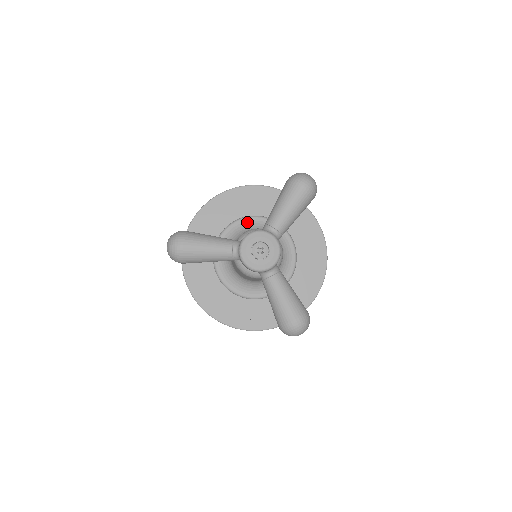
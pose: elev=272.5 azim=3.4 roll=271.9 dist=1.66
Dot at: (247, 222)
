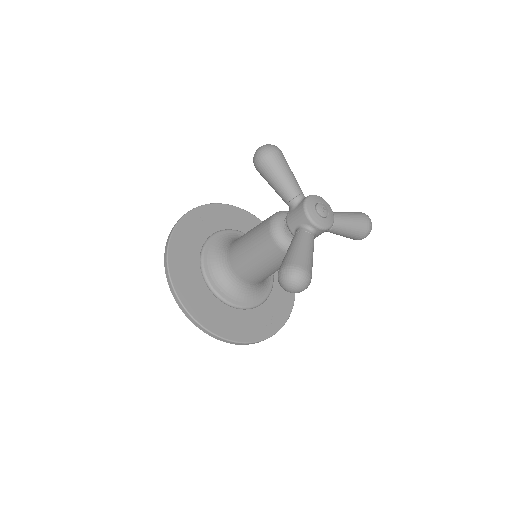
Dot at: occluded
